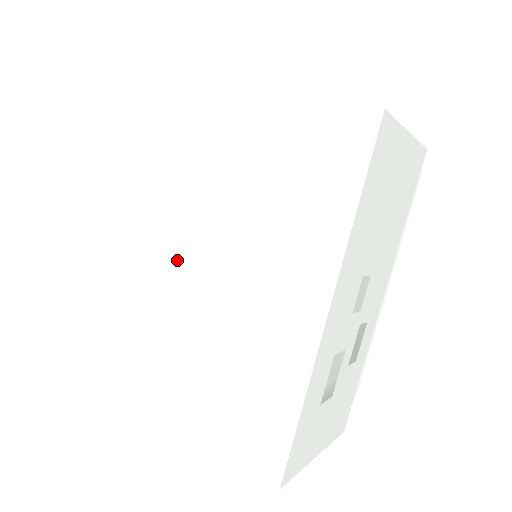
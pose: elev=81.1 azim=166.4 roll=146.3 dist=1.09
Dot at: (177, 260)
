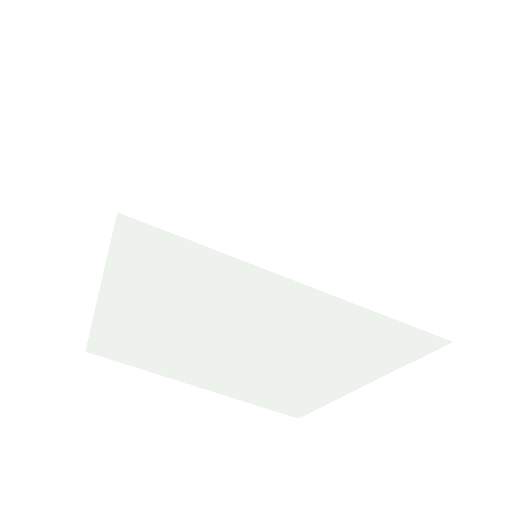
Dot at: (229, 348)
